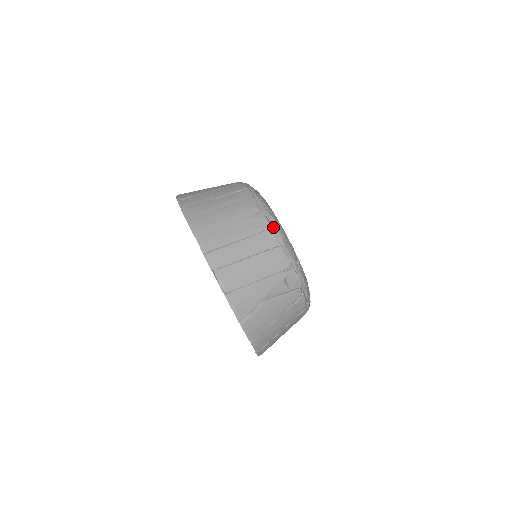
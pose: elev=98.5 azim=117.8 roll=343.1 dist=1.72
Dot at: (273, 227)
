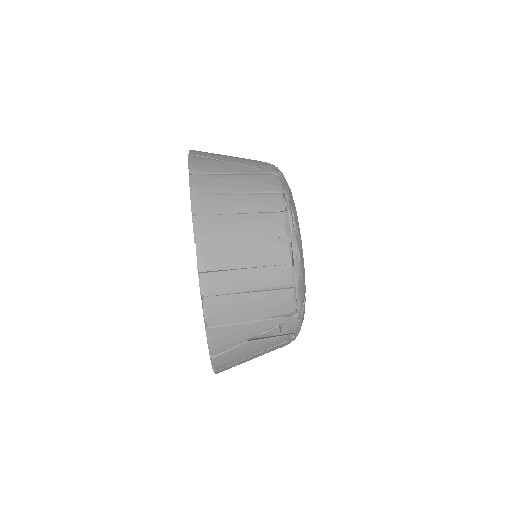
Dot at: (294, 262)
